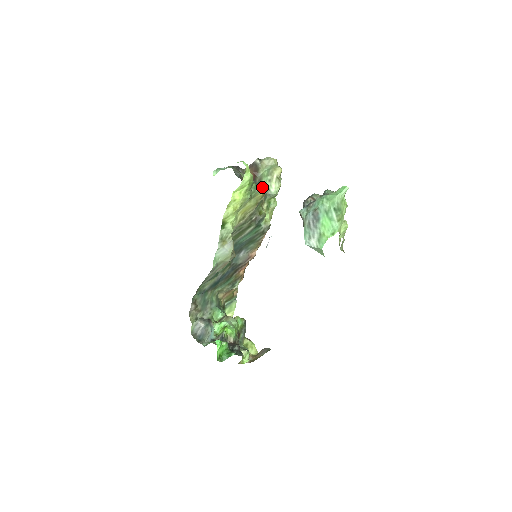
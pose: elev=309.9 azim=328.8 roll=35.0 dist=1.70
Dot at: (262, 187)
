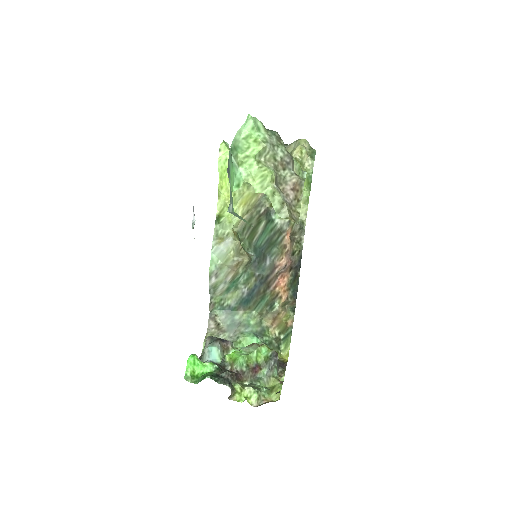
Dot at: occluded
